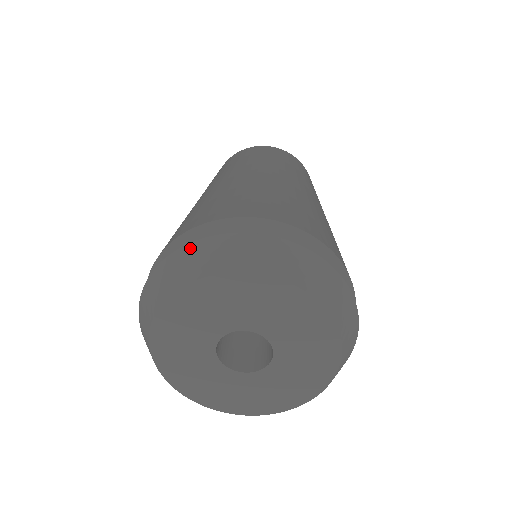
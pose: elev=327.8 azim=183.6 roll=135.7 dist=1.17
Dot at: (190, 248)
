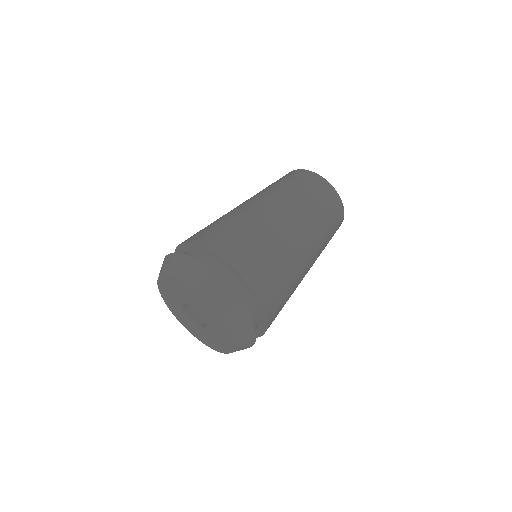
Dot at: (218, 281)
